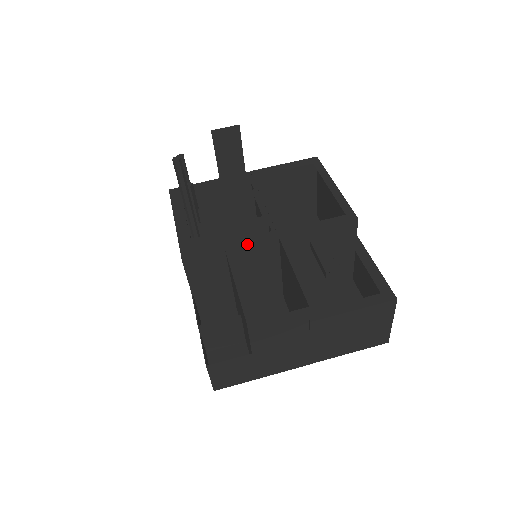
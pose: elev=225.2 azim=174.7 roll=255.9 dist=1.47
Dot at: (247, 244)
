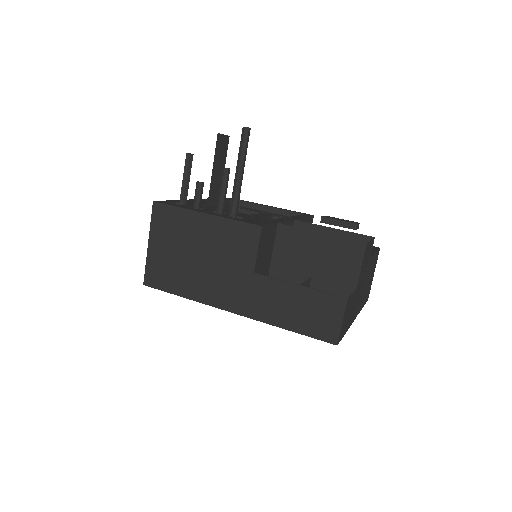
Dot at: (284, 221)
